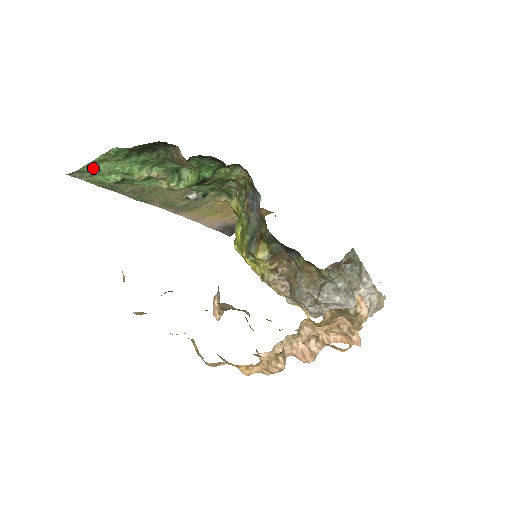
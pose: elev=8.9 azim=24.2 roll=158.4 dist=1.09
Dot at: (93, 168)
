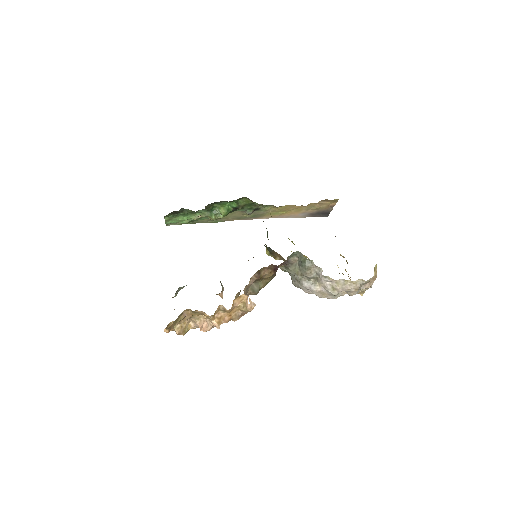
Dot at: (171, 222)
